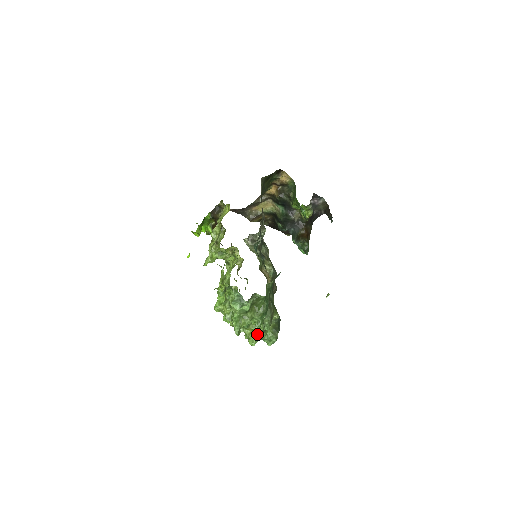
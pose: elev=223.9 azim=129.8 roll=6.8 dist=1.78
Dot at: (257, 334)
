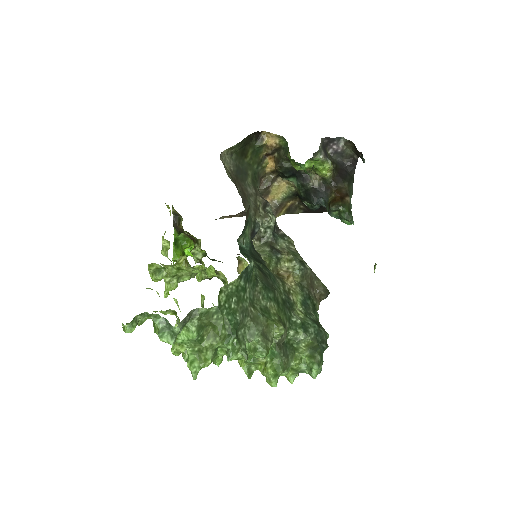
Dot at: (272, 367)
